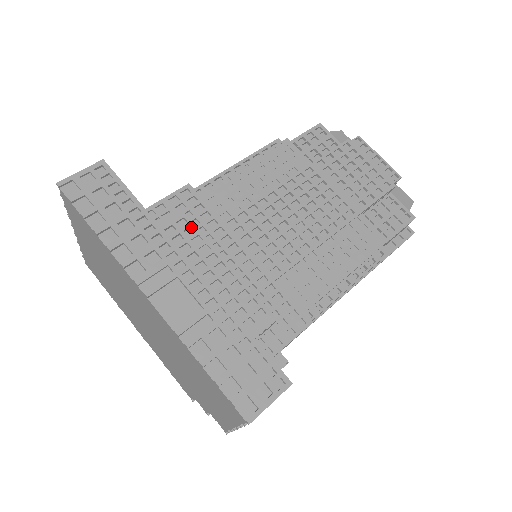
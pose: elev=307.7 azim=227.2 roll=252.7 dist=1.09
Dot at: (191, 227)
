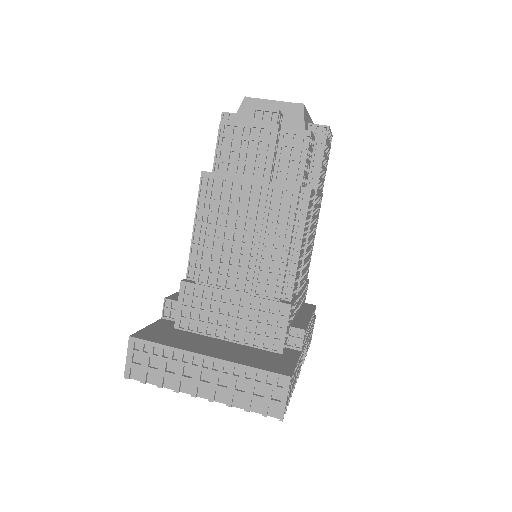
Dot at: occluded
